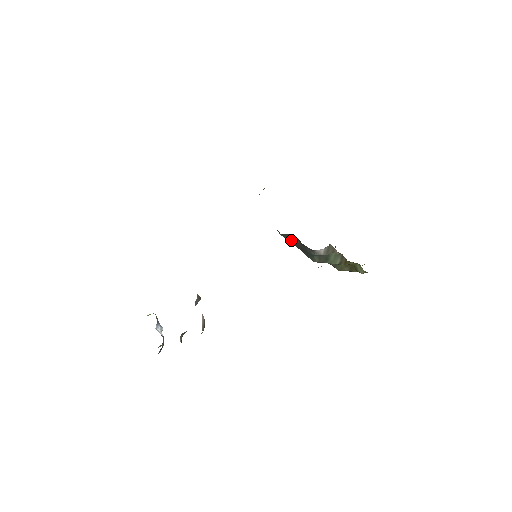
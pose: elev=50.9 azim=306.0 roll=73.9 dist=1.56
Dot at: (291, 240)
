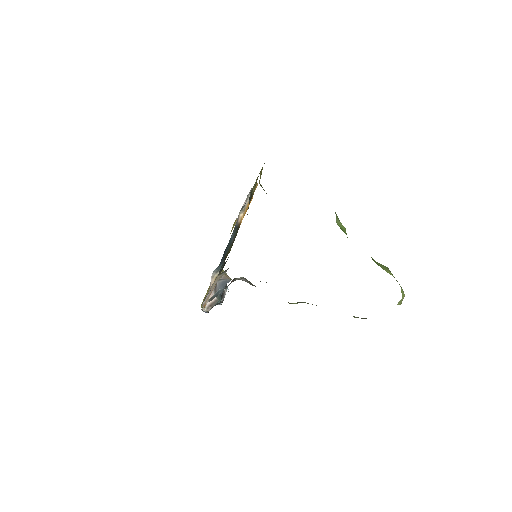
Dot at: occluded
